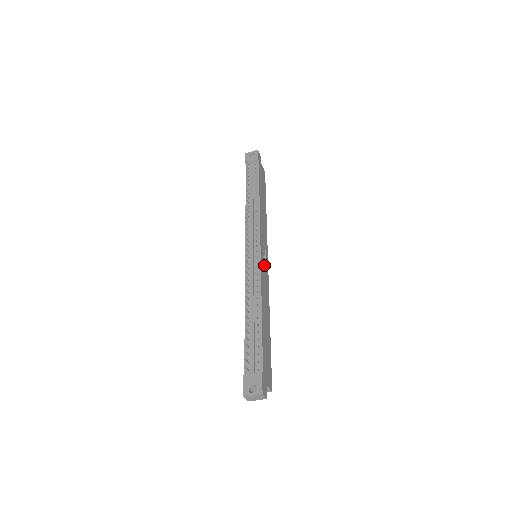
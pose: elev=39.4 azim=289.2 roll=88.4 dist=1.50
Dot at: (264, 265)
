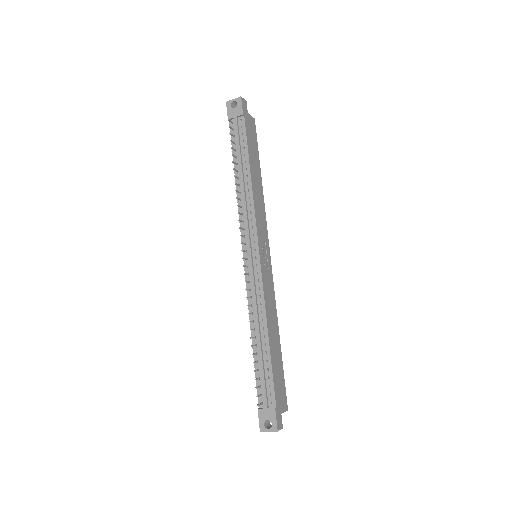
Dot at: (266, 269)
